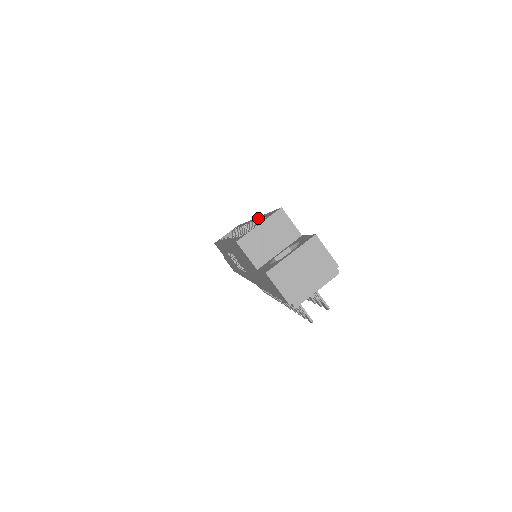
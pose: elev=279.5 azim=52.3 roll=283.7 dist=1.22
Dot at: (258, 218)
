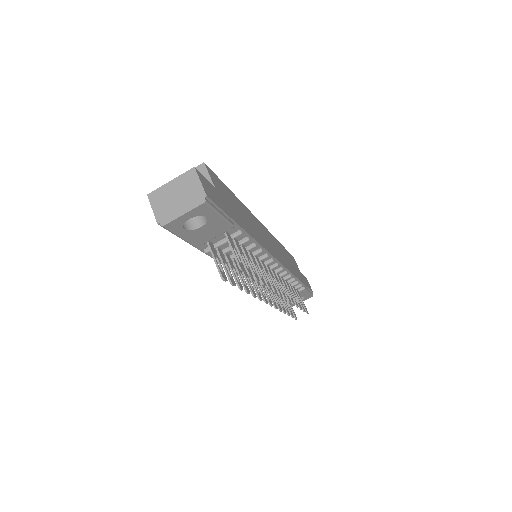
Dot at: occluded
